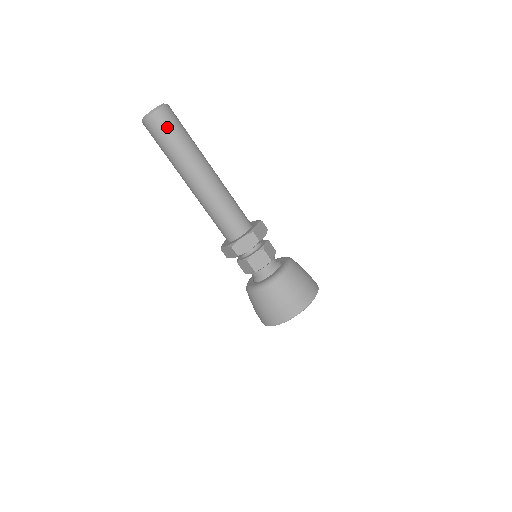
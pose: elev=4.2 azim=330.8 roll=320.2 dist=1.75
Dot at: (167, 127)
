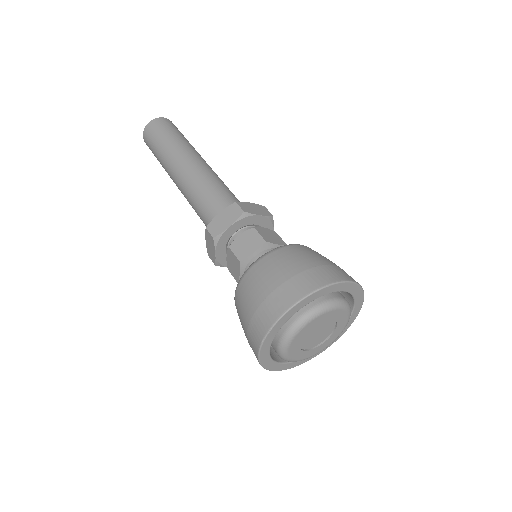
Dot at: (159, 130)
